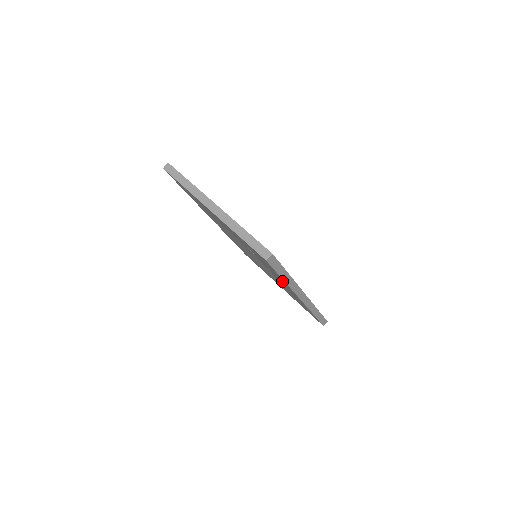
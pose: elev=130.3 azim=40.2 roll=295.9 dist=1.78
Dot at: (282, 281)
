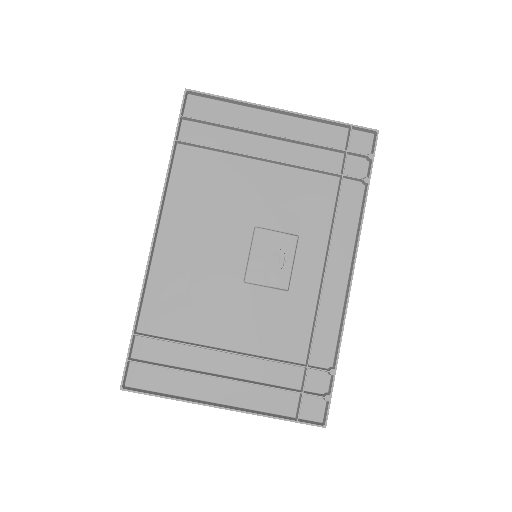
Dot at: (322, 307)
